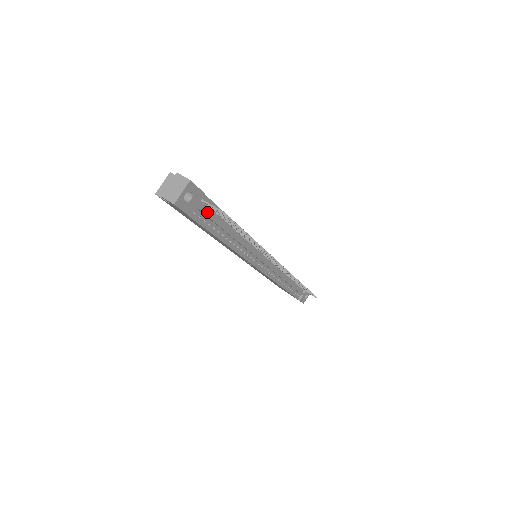
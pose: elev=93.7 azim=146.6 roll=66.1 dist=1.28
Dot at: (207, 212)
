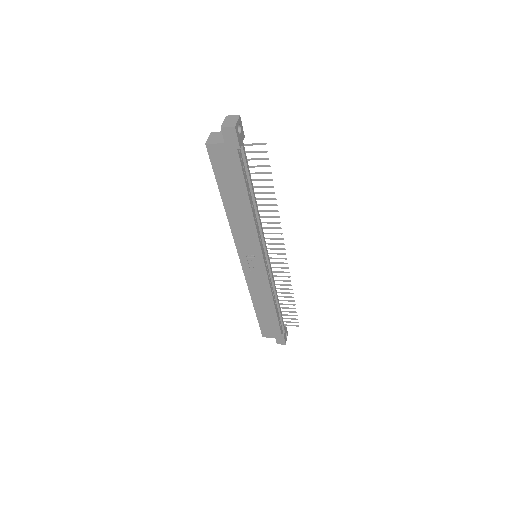
Dot at: (245, 156)
